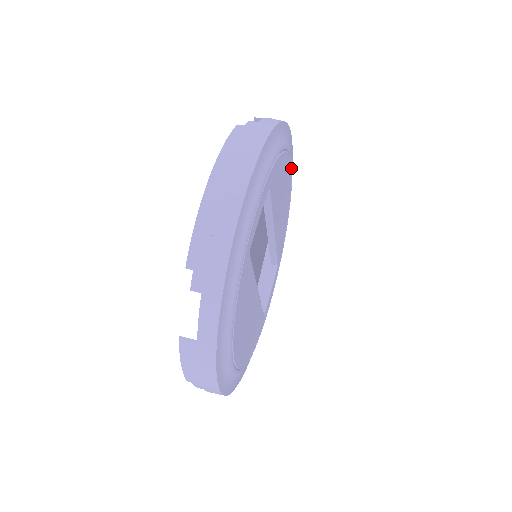
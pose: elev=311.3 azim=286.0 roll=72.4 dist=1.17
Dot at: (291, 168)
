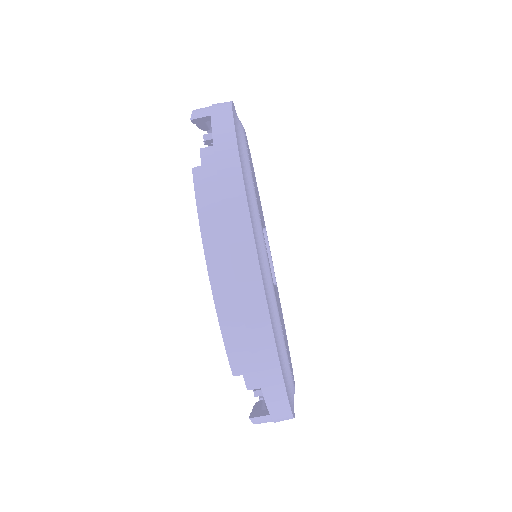
Dot at: occluded
